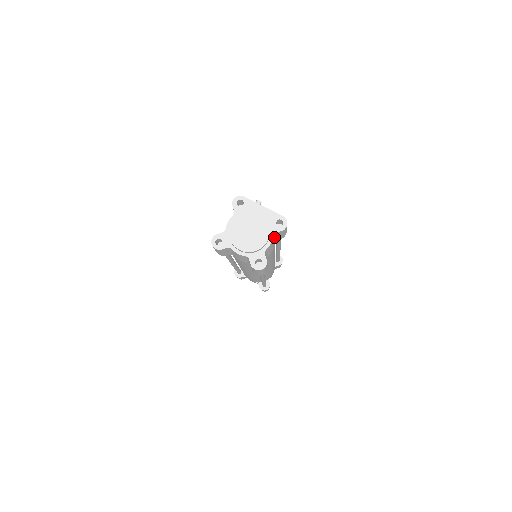
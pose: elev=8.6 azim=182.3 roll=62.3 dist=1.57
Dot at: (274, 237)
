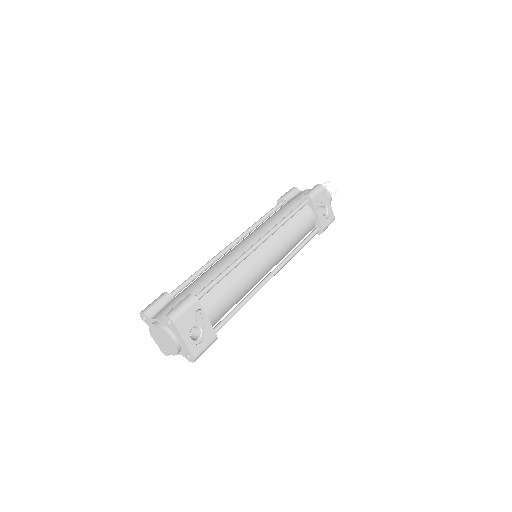
Dot at: occluded
